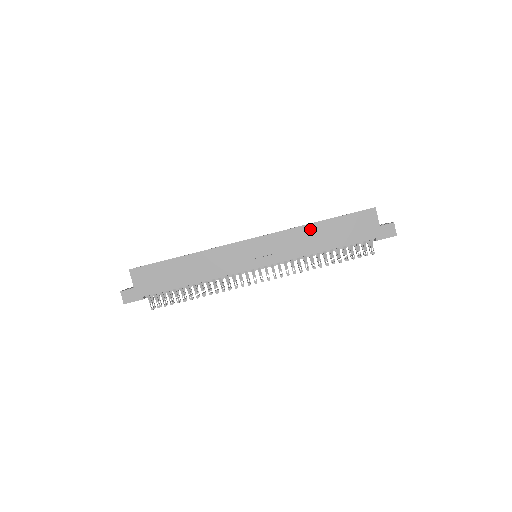
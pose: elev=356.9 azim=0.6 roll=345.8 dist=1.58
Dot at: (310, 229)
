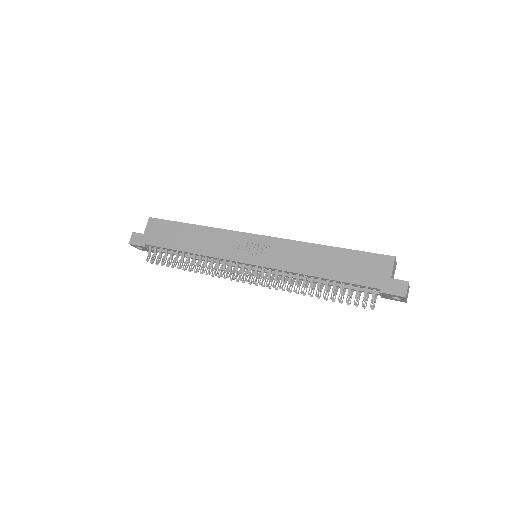
Dot at: (316, 249)
